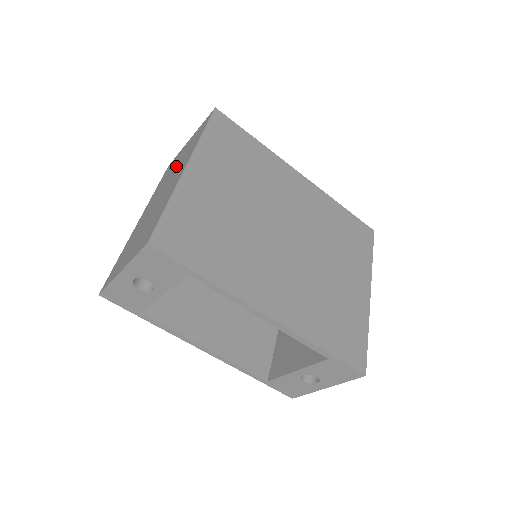
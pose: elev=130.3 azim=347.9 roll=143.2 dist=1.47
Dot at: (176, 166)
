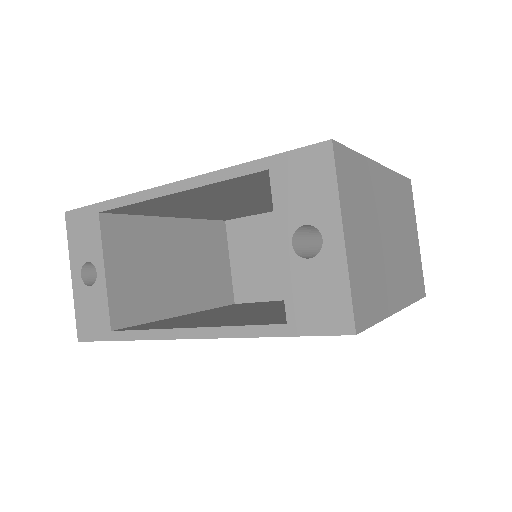
Dot at: occluded
